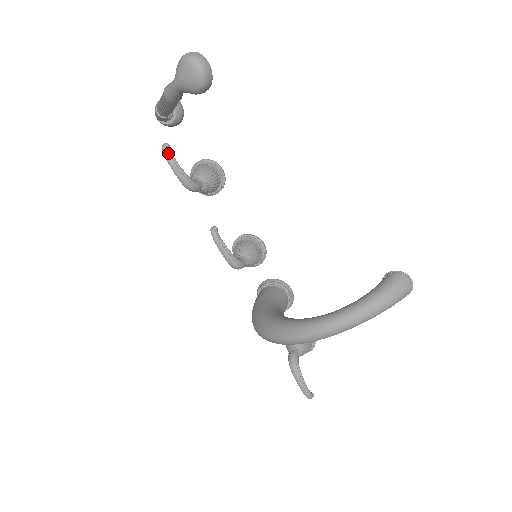
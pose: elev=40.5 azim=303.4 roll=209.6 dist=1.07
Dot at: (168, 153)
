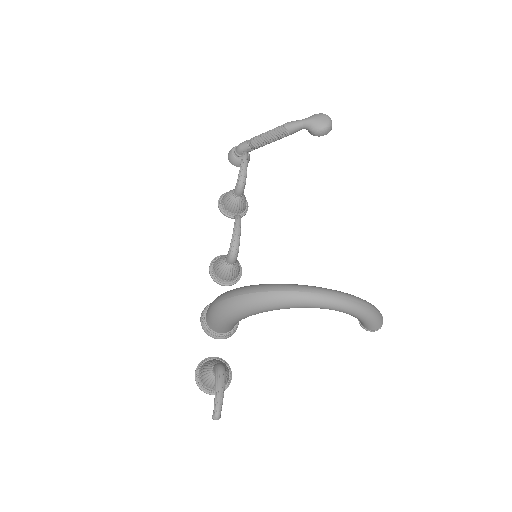
Dot at: (247, 156)
